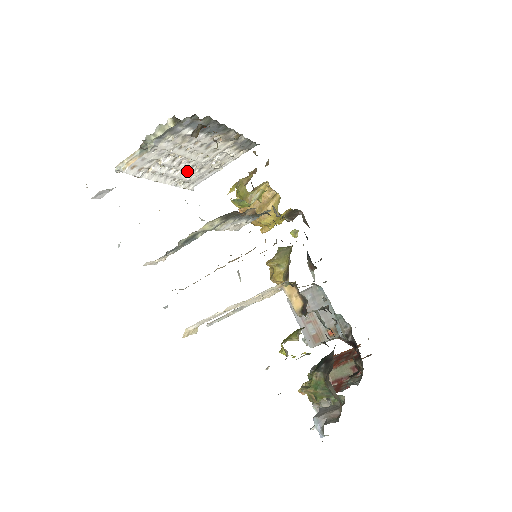
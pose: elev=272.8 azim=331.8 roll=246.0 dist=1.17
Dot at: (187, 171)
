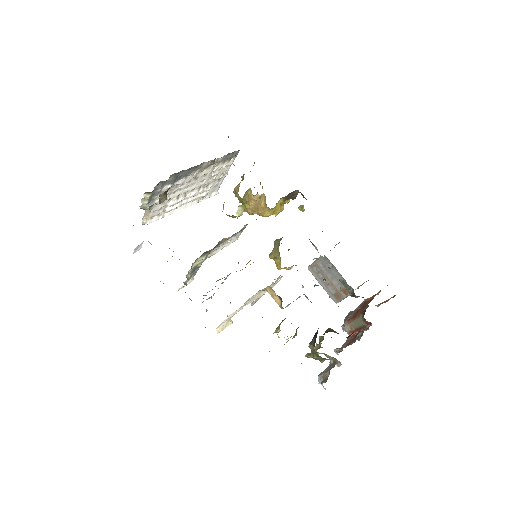
Dot at: (197, 194)
